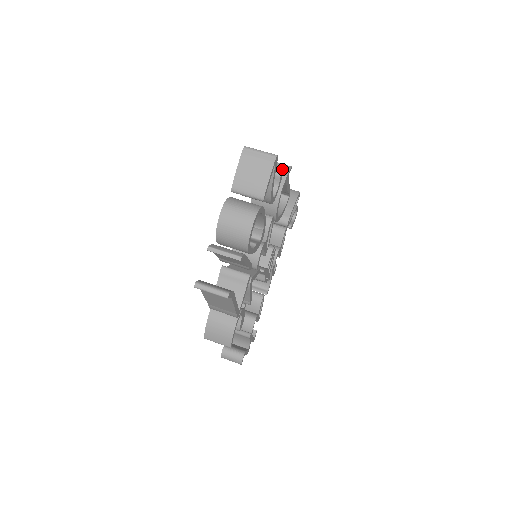
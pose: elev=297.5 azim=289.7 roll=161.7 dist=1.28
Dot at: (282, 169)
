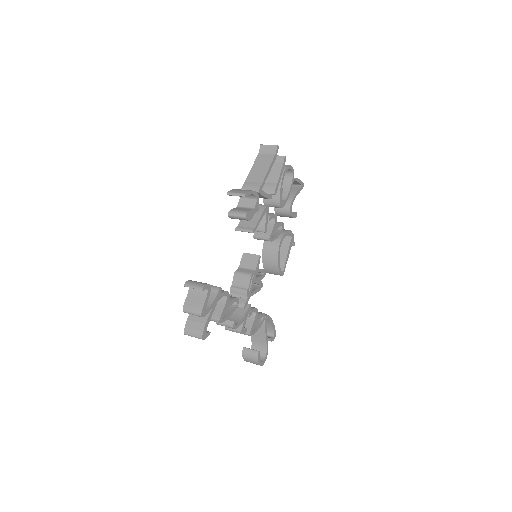
Dot at: occluded
